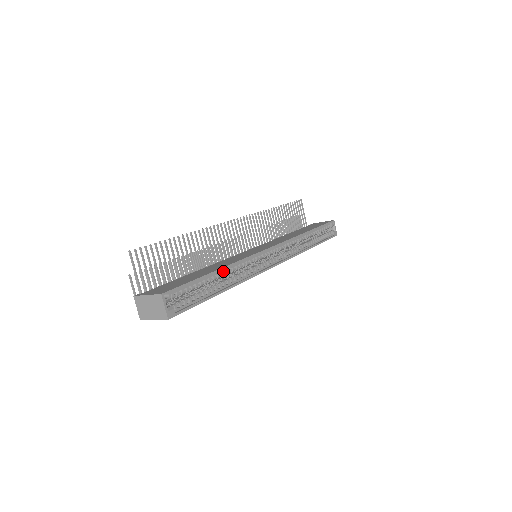
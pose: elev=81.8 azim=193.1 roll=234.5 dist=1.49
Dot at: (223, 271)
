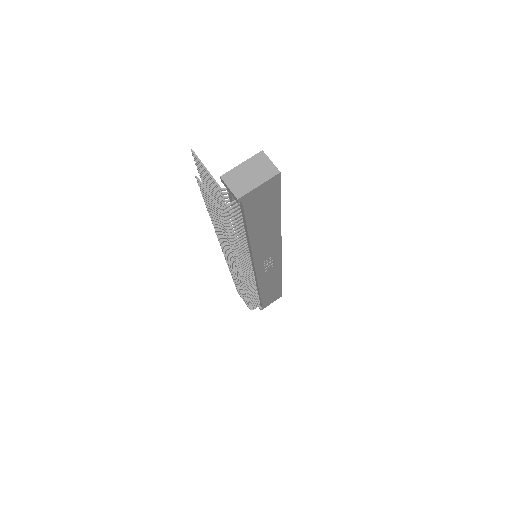
Dot at: occluded
